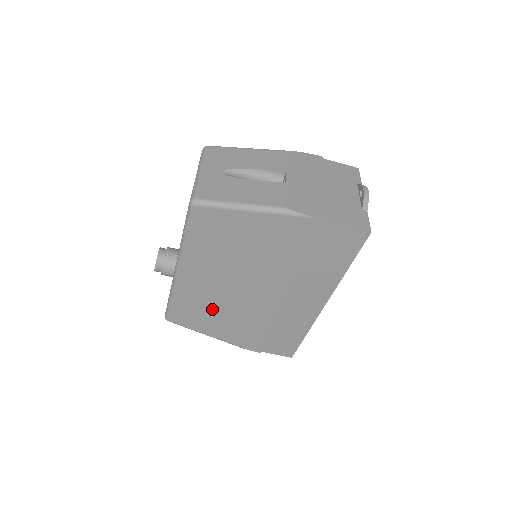
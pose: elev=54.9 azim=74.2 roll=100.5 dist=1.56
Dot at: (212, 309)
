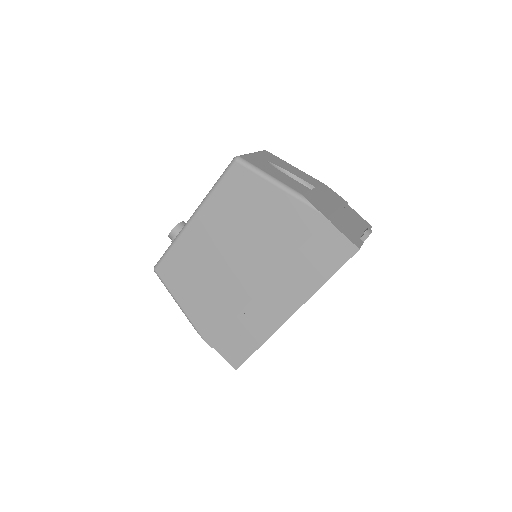
Dot at: (197, 274)
